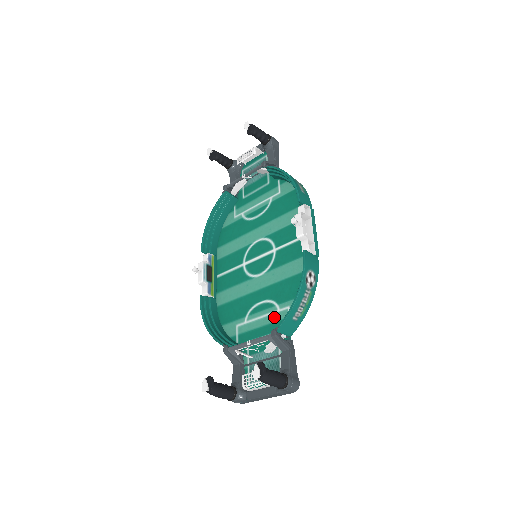
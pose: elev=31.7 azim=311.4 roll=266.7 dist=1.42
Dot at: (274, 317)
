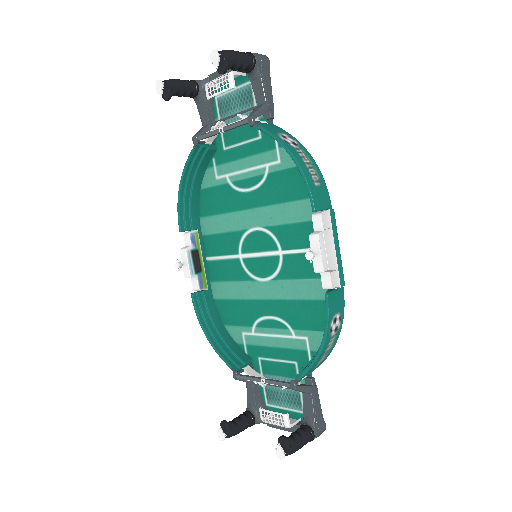
Dot at: (289, 343)
